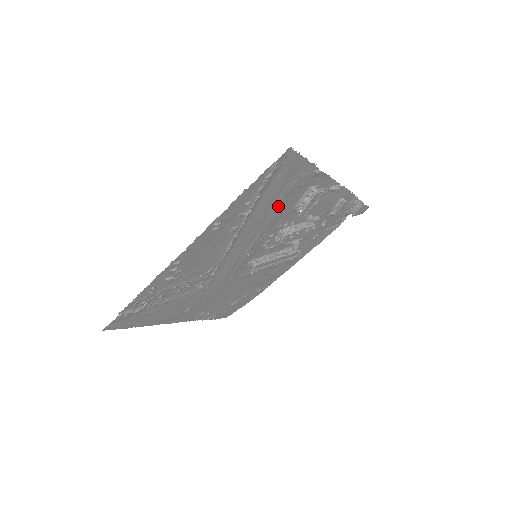
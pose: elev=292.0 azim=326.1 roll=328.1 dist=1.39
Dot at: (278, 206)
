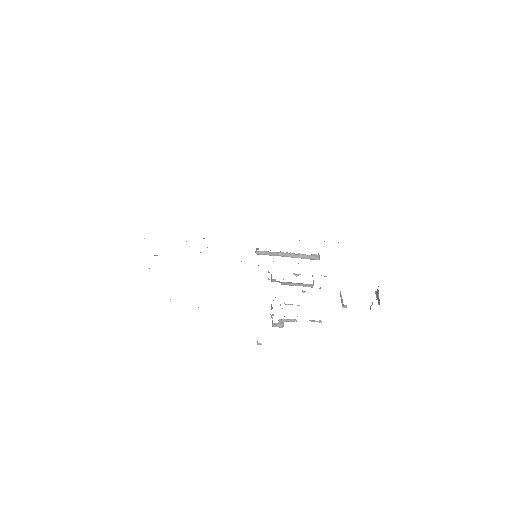
Dot at: occluded
